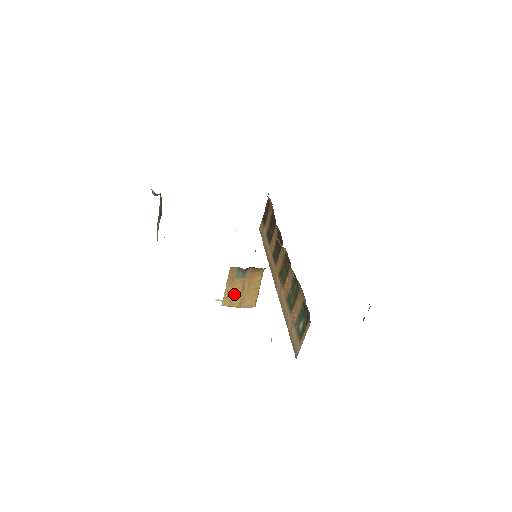
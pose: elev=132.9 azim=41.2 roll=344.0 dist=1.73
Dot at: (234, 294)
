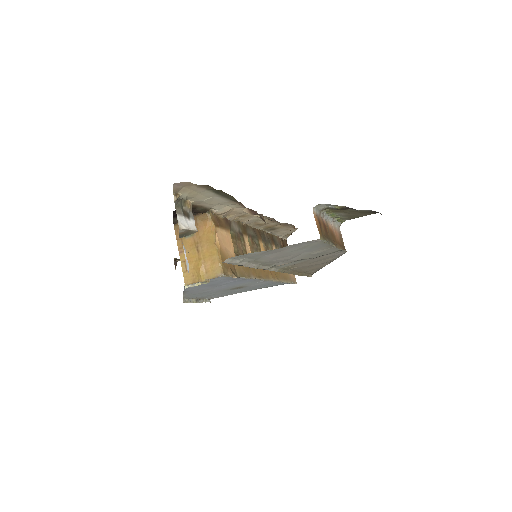
Dot at: (191, 262)
